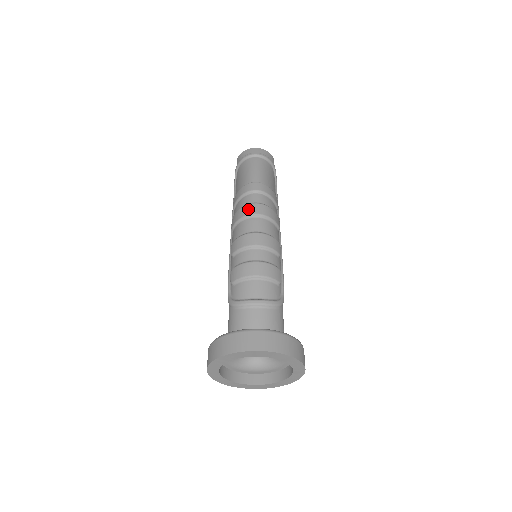
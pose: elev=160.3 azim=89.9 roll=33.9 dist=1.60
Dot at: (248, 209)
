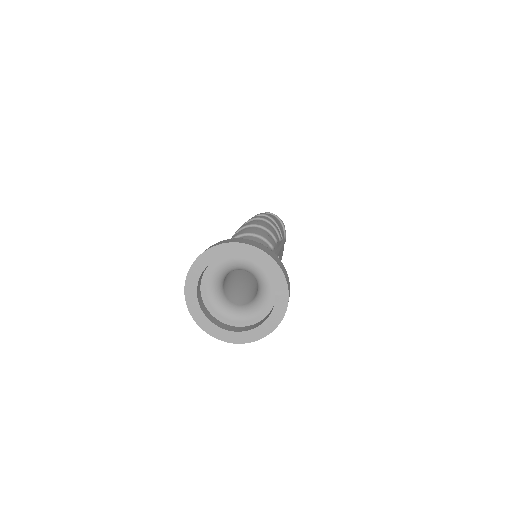
Dot at: (252, 217)
